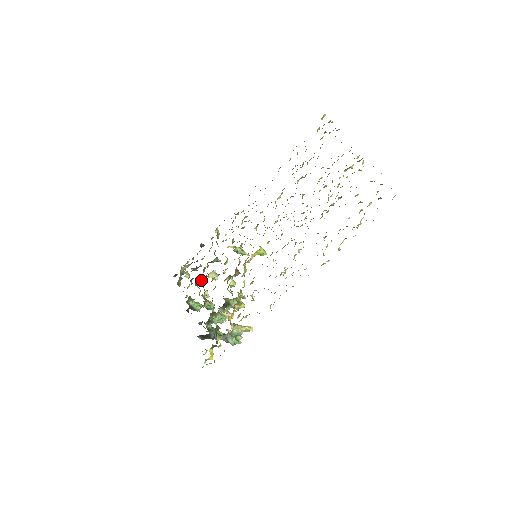
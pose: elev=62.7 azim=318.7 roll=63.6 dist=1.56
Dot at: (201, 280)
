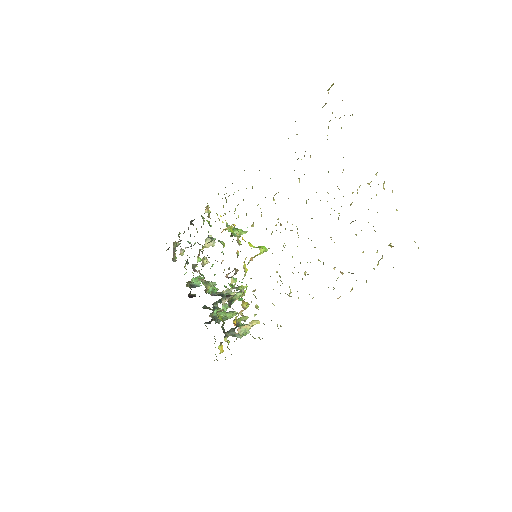
Dot at: (198, 261)
